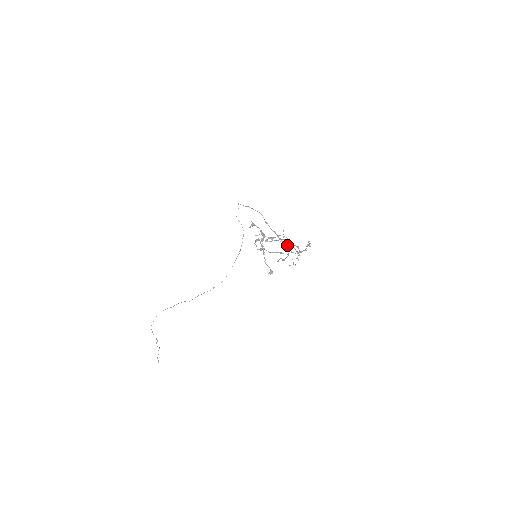
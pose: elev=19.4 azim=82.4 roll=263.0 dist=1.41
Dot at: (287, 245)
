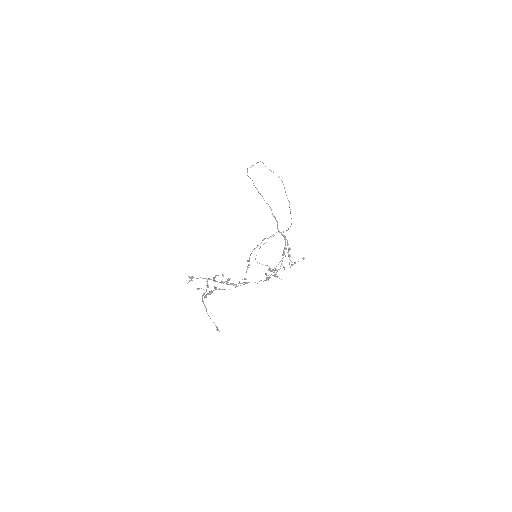
Dot at: occluded
